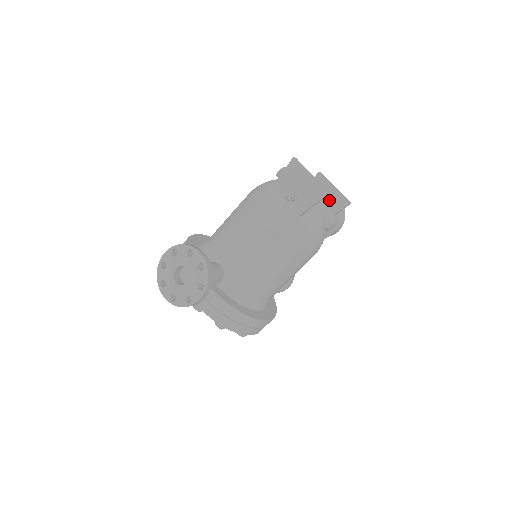
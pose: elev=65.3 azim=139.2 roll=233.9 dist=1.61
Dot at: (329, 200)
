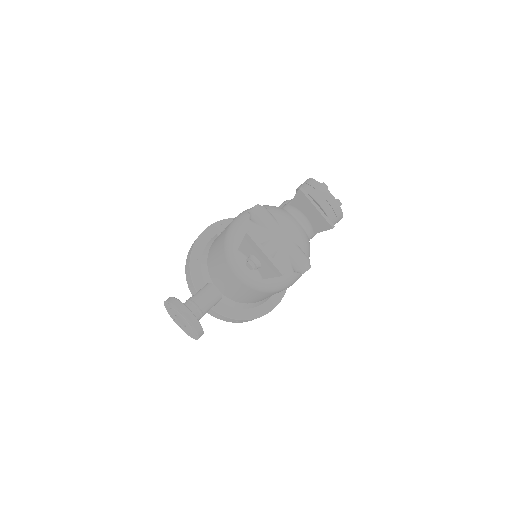
Dot at: (313, 218)
